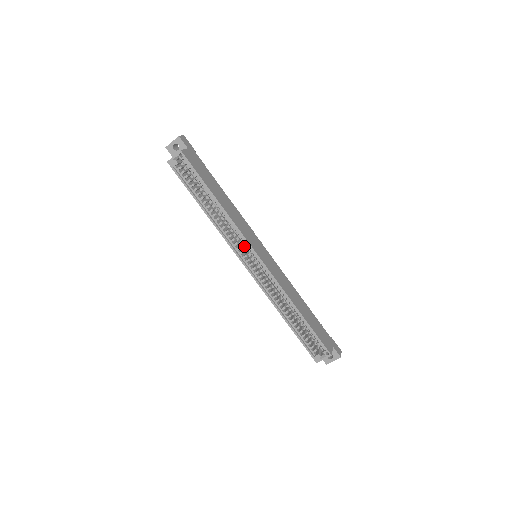
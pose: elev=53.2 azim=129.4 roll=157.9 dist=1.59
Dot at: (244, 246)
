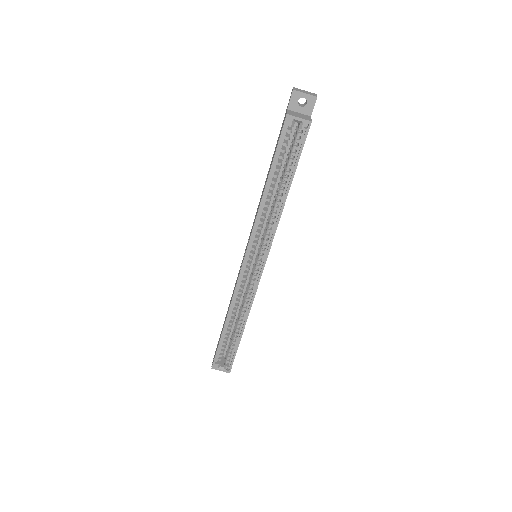
Dot at: occluded
